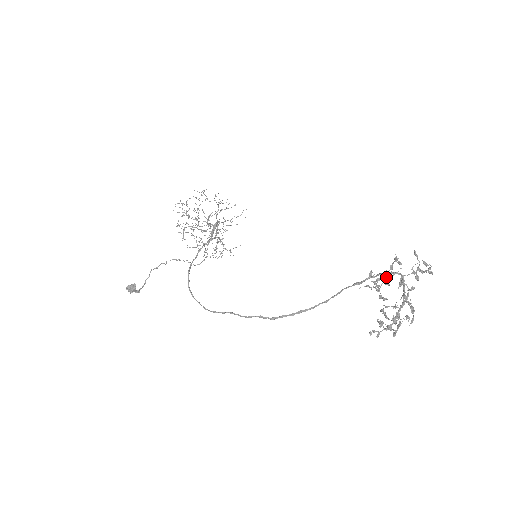
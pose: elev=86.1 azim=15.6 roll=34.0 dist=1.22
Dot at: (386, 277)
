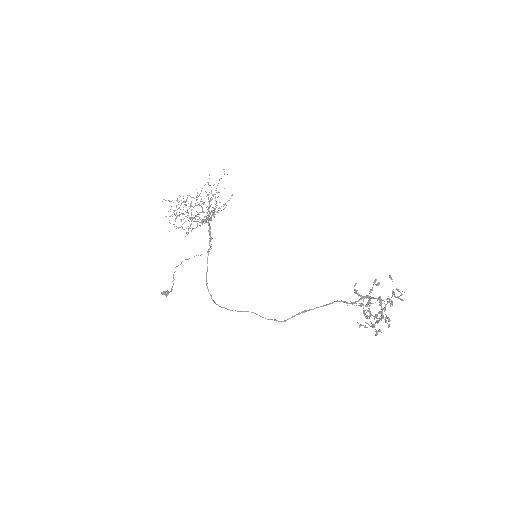
Dot at: occluded
